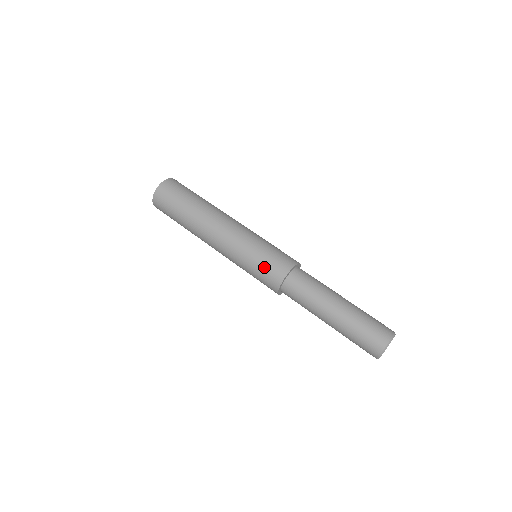
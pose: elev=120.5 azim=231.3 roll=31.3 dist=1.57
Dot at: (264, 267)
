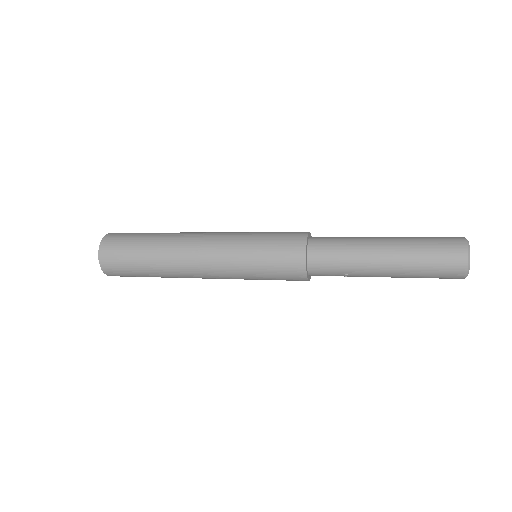
Dot at: (276, 241)
